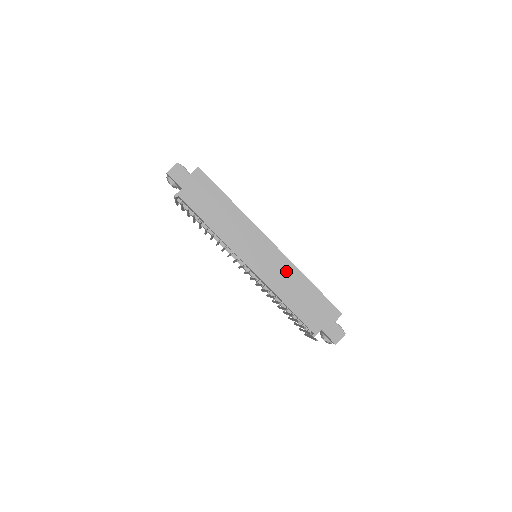
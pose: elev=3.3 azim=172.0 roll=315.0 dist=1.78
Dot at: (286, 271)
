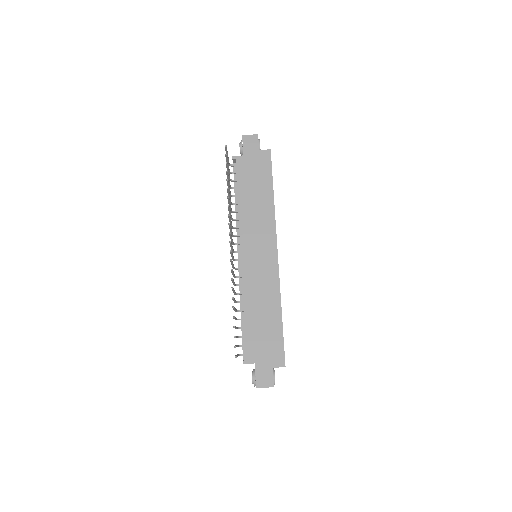
Dot at: (269, 287)
